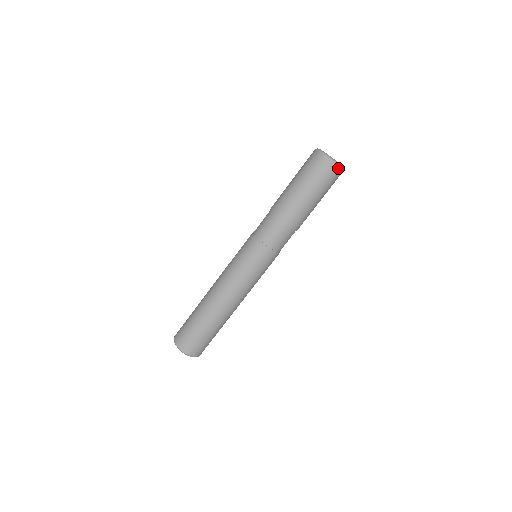
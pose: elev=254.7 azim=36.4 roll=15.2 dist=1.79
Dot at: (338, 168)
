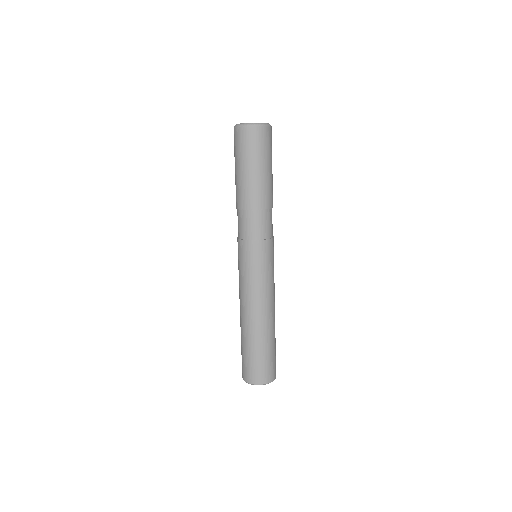
Dot at: (256, 127)
